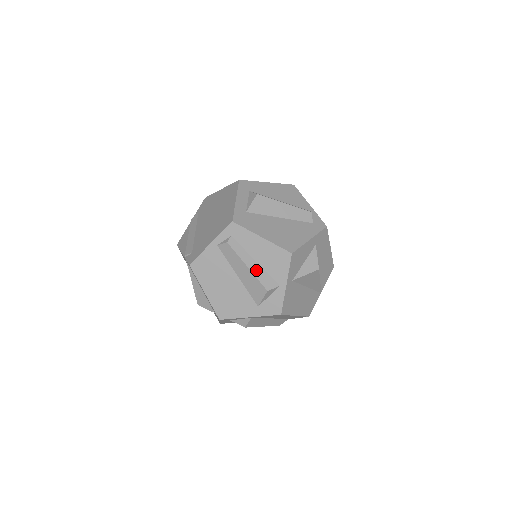
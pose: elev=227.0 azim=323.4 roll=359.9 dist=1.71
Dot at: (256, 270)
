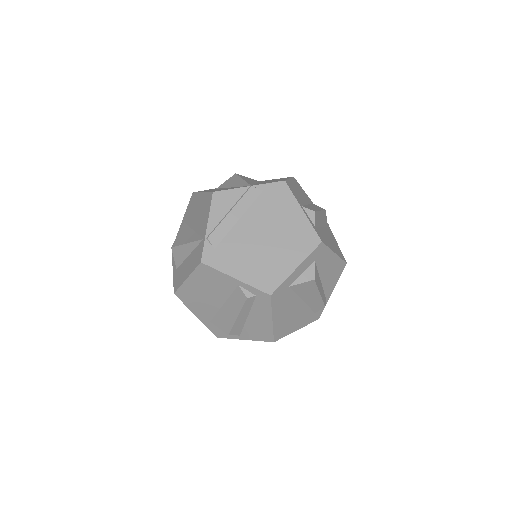
Dot at: (240, 322)
